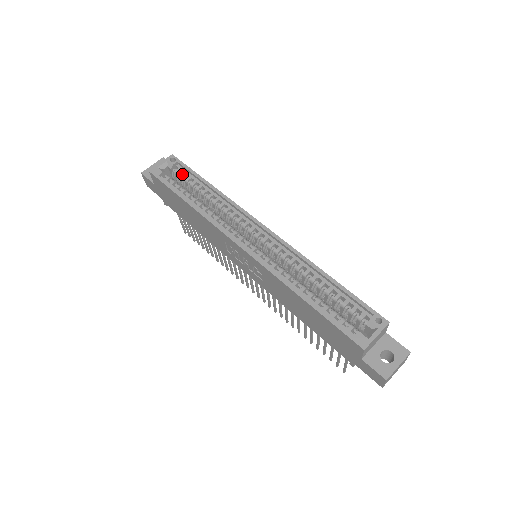
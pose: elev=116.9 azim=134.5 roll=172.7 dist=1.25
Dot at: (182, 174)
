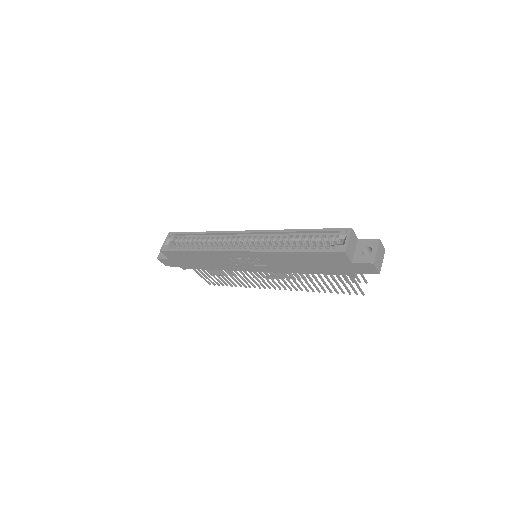
Dot at: (181, 239)
